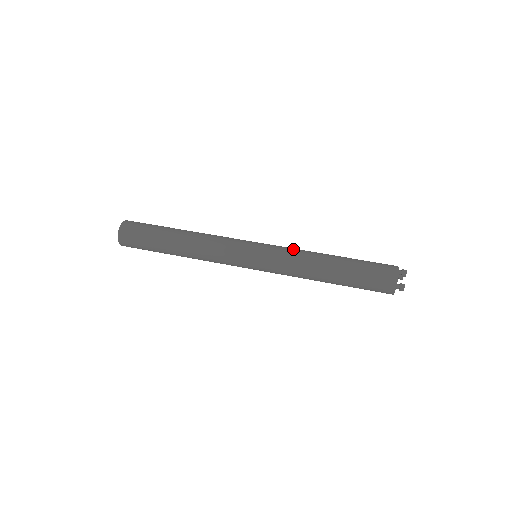
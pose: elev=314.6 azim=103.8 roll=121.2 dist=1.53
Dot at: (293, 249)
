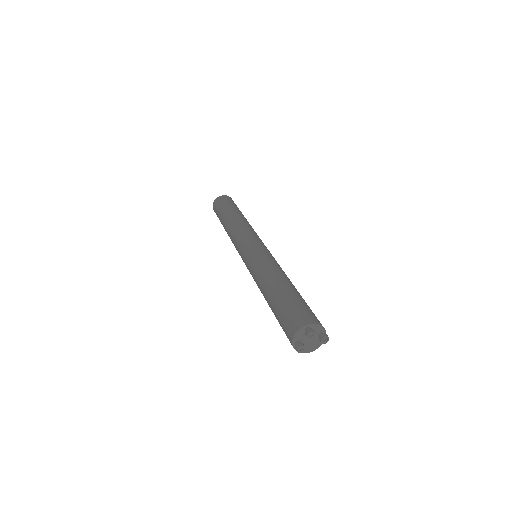
Dot at: (267, 260)
